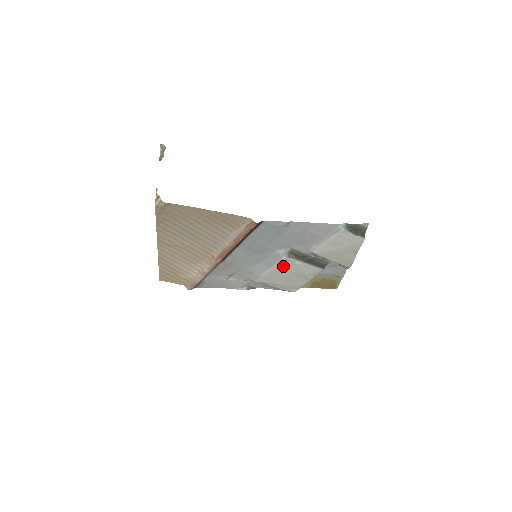
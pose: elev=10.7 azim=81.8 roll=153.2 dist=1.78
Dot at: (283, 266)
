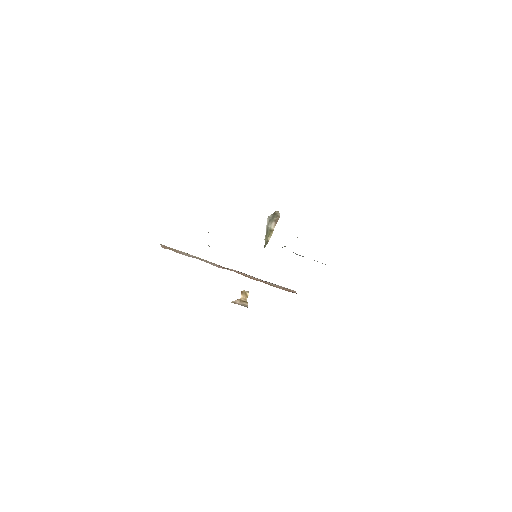
Dot at: occluded
